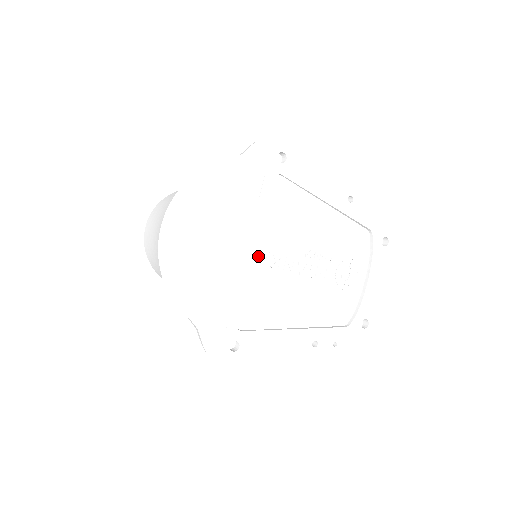
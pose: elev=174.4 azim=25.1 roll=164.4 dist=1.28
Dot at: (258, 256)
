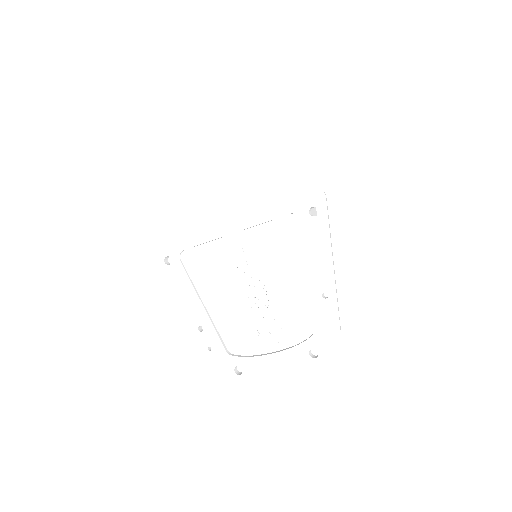
Dot at: (235, 240)
